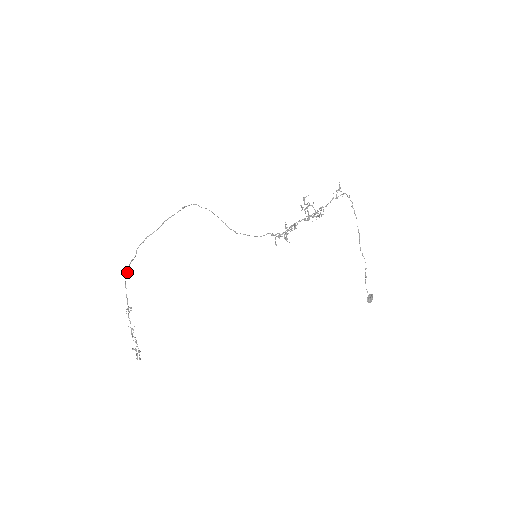
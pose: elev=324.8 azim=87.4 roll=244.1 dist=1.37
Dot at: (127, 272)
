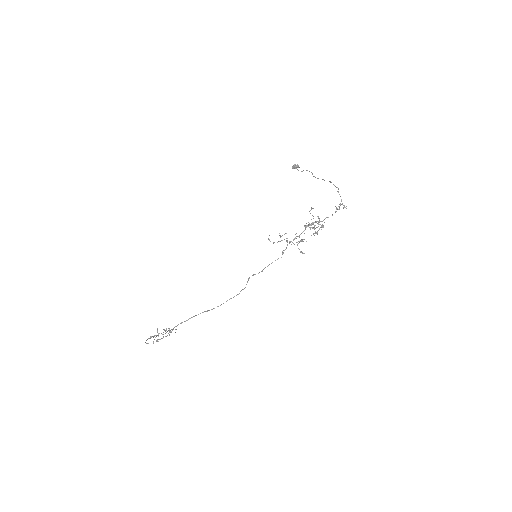
Dot at: occluded
